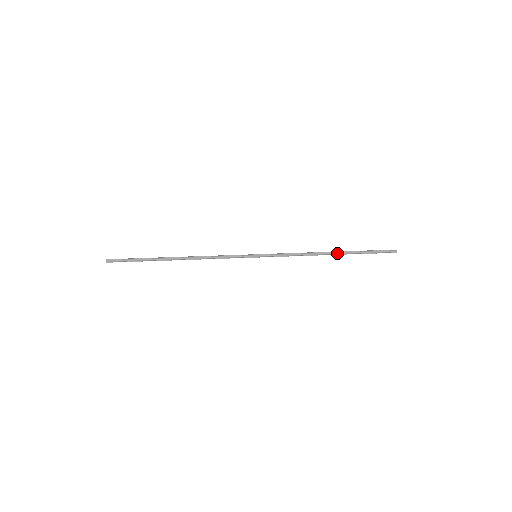
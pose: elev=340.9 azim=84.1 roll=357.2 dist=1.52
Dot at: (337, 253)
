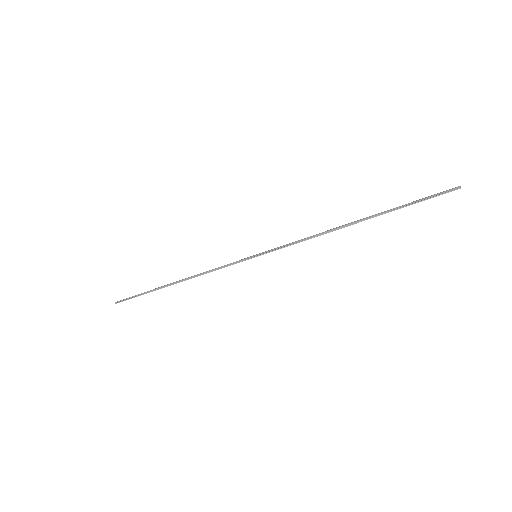
Dot at: (361, 219)
